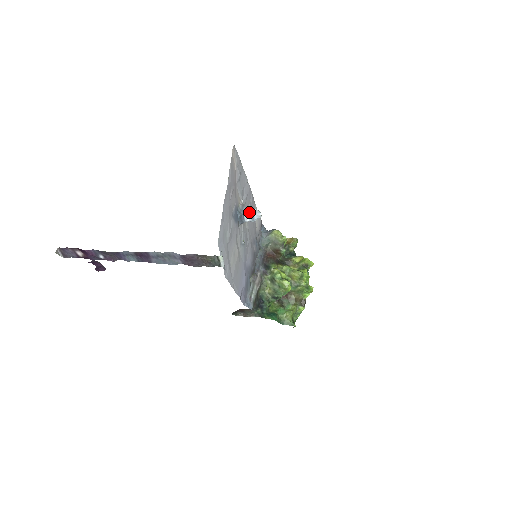
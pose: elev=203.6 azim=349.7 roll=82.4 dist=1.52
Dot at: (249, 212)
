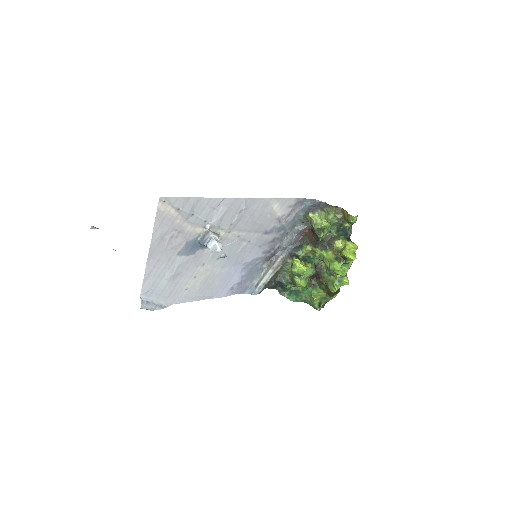
Dot at: (206, 245)
